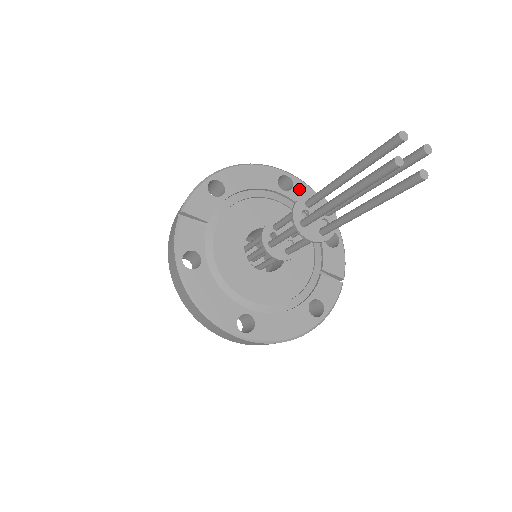
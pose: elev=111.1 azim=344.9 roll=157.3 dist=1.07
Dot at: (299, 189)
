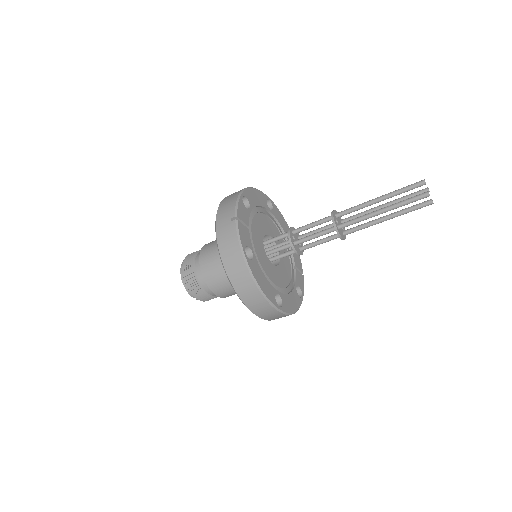
Dot at: (275, 210)
